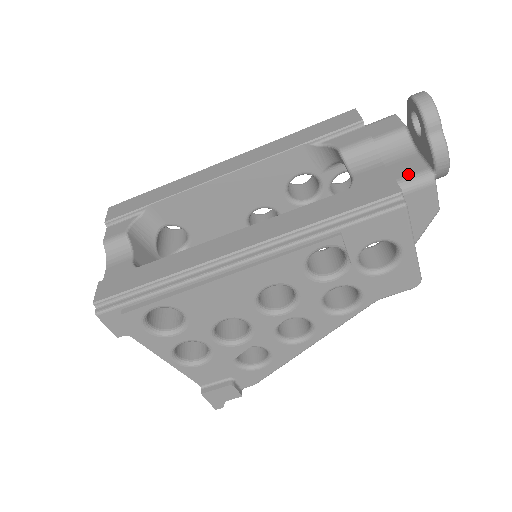
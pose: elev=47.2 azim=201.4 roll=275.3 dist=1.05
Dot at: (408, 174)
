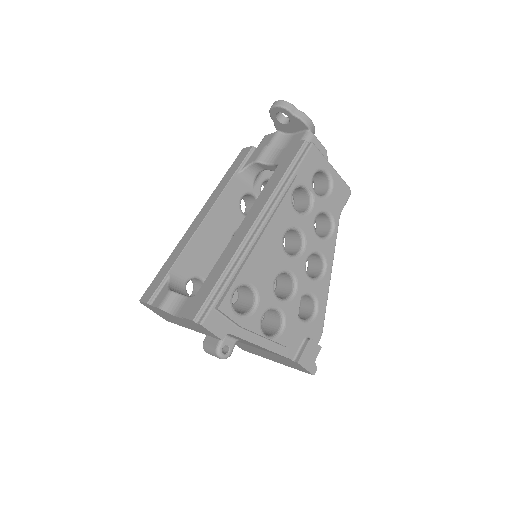
Dot at: (299, 140)
